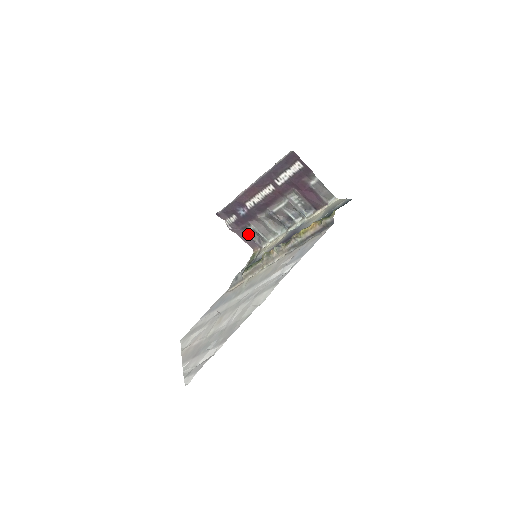
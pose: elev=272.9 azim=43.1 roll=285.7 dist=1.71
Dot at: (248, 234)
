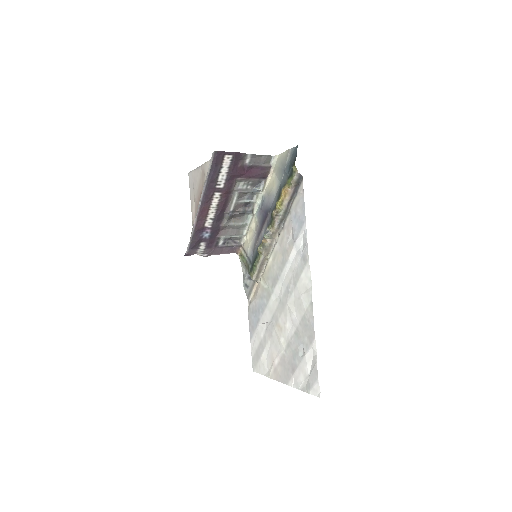
Dot at: (223, 246)
